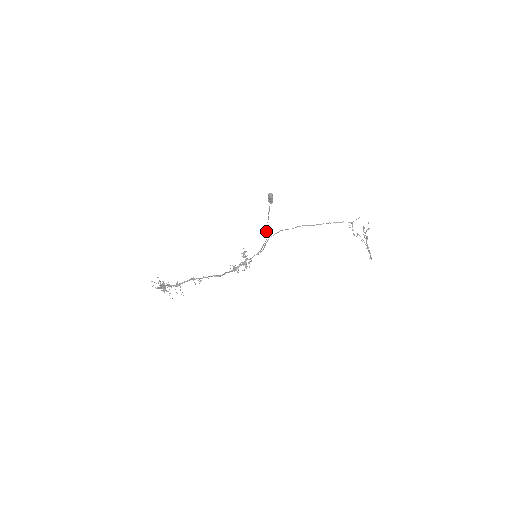
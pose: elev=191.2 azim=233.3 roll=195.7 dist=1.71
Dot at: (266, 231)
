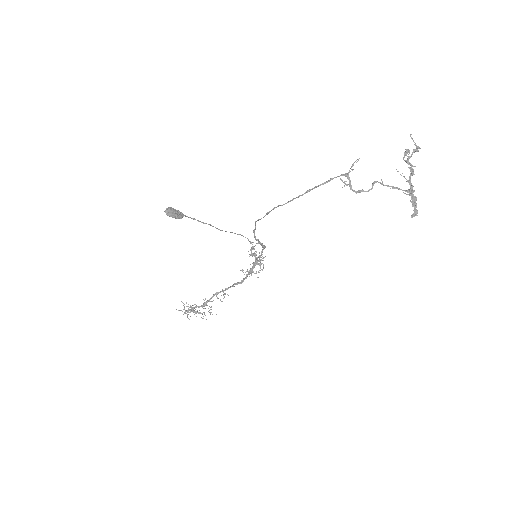
Dot at: occluded
